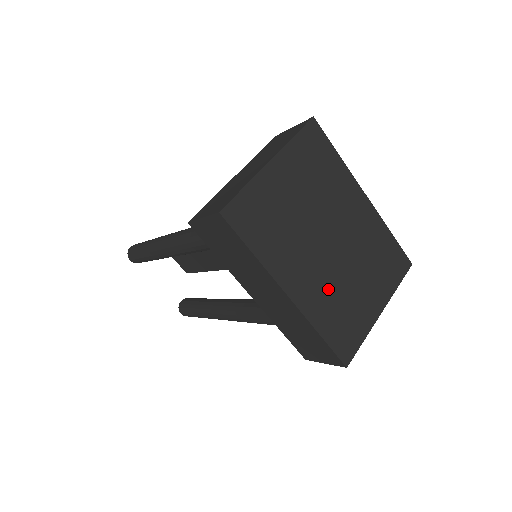
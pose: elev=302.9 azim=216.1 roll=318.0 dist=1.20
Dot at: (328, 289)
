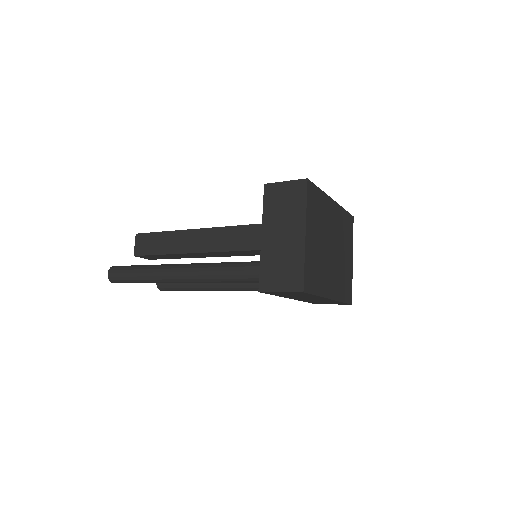
Dot at: (338, 275)
